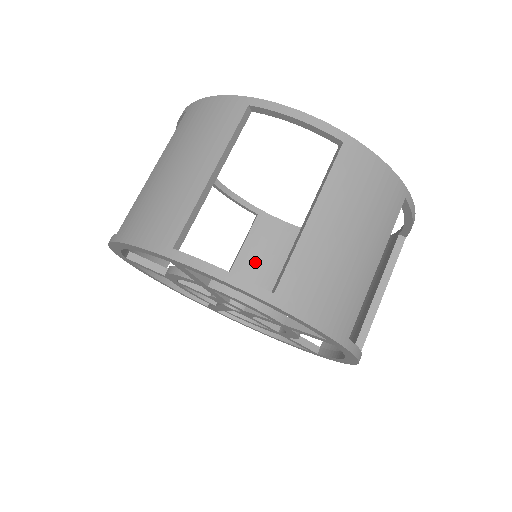
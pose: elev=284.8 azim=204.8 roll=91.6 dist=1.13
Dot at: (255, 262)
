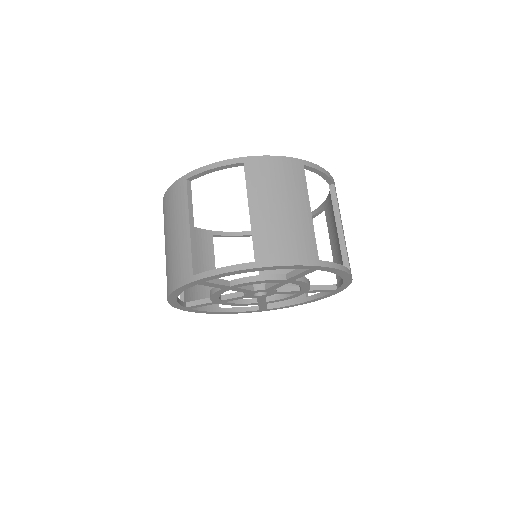
Dot at: occluded
